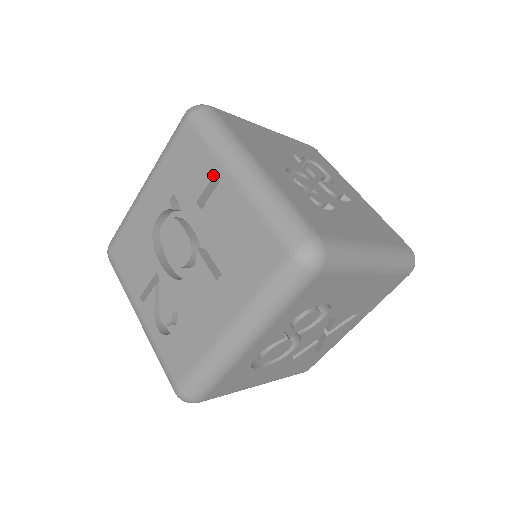
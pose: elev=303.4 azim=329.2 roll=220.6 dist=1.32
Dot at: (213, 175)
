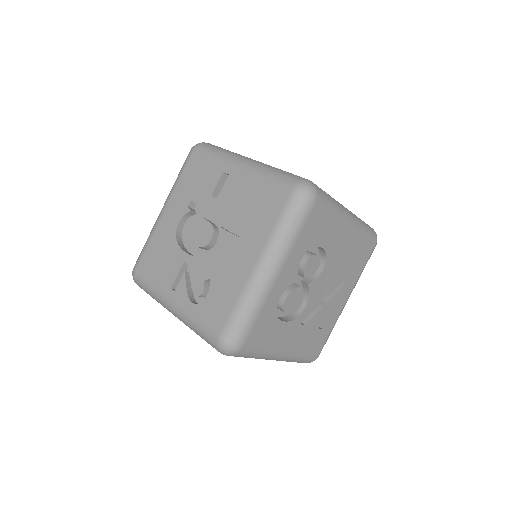
Dot at: (222, 173)
